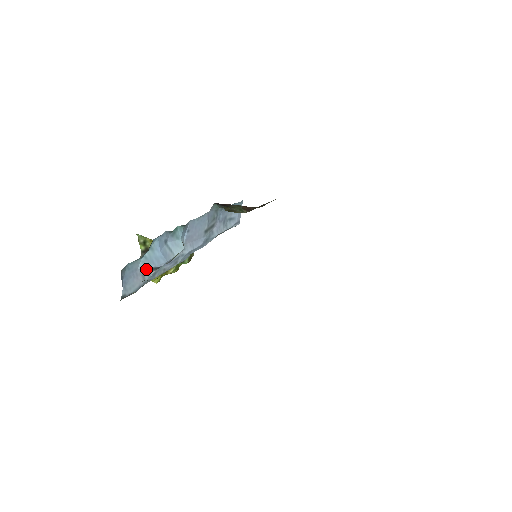
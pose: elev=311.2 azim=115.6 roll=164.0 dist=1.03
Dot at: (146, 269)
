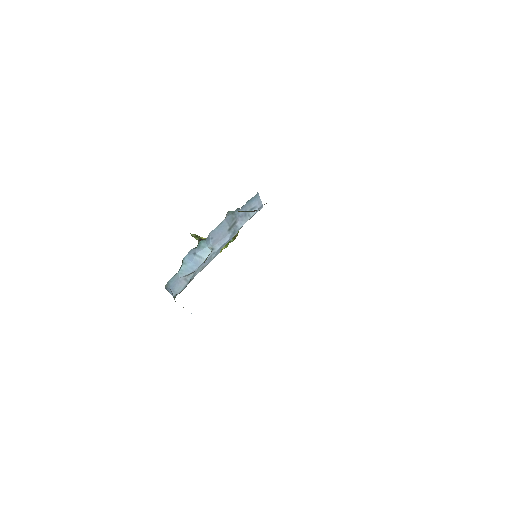
Dot at: (185, 276)
